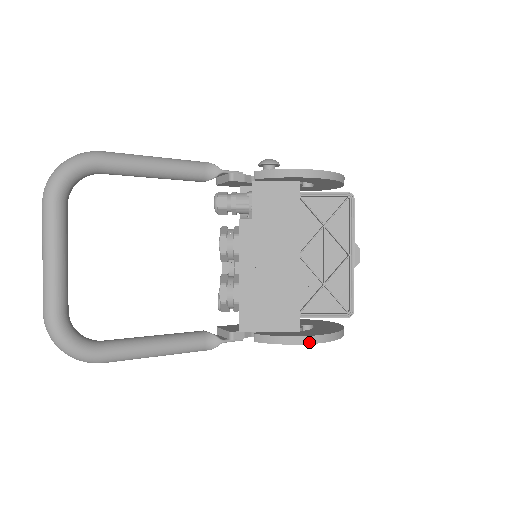
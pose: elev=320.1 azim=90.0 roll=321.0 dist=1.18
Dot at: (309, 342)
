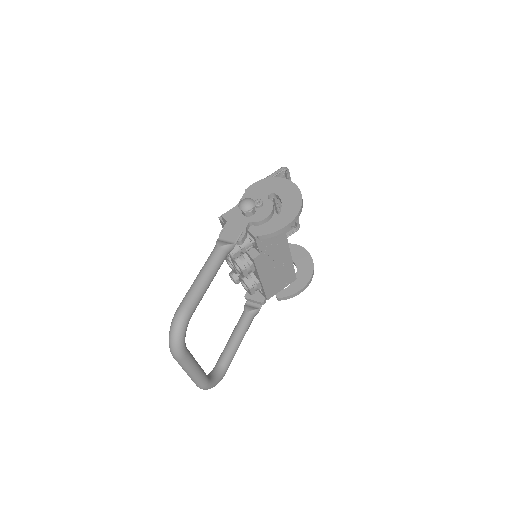
Dot at: (307, 286)
